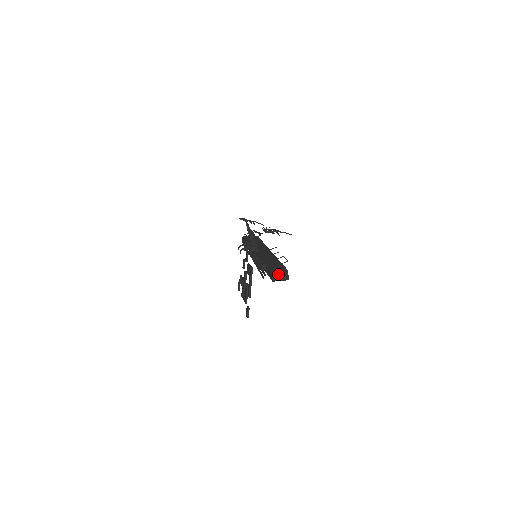
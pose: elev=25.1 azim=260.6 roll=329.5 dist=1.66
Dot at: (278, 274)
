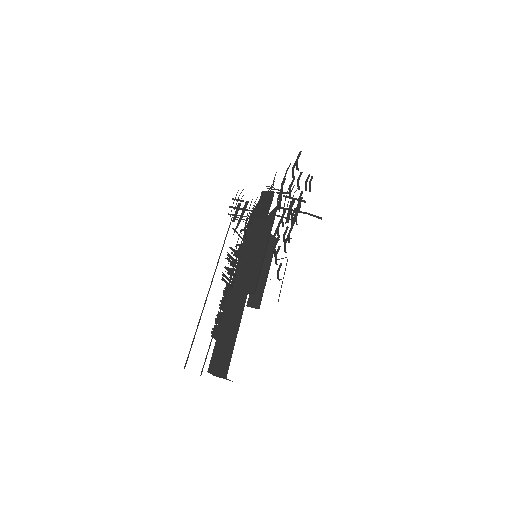
Dot at: (216, 375)
